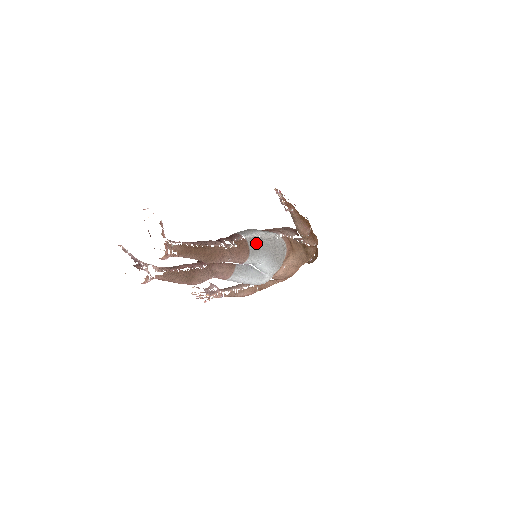
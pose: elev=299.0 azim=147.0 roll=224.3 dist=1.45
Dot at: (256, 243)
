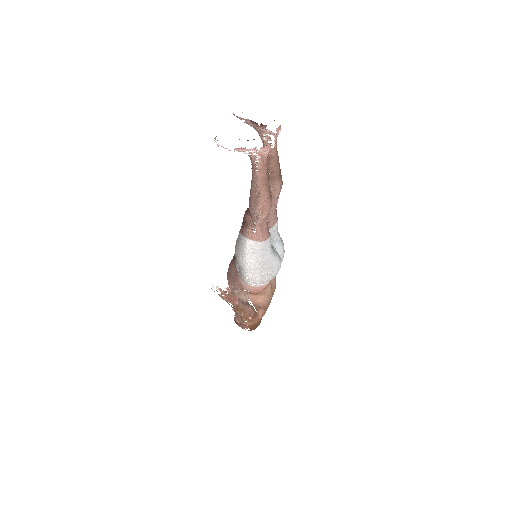
Dot at: occluded
